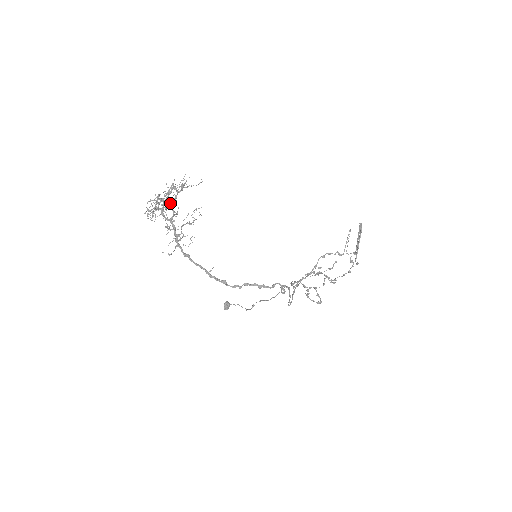
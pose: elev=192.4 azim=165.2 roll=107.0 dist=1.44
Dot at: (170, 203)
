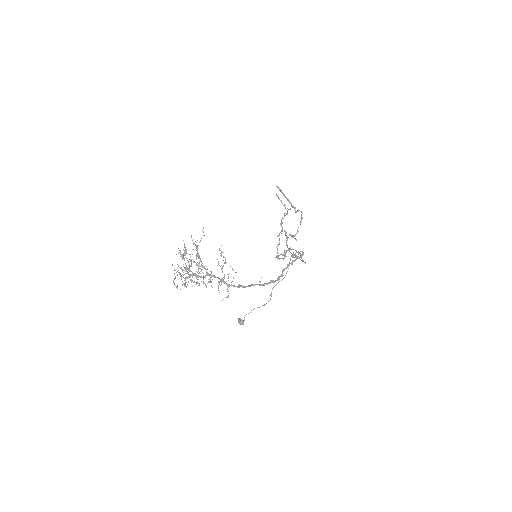
Dot at: occluded
